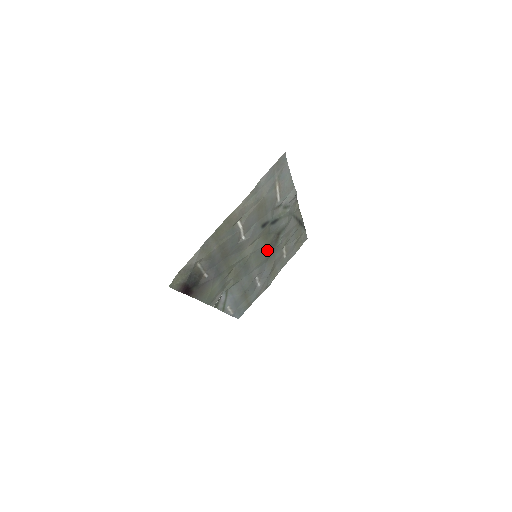
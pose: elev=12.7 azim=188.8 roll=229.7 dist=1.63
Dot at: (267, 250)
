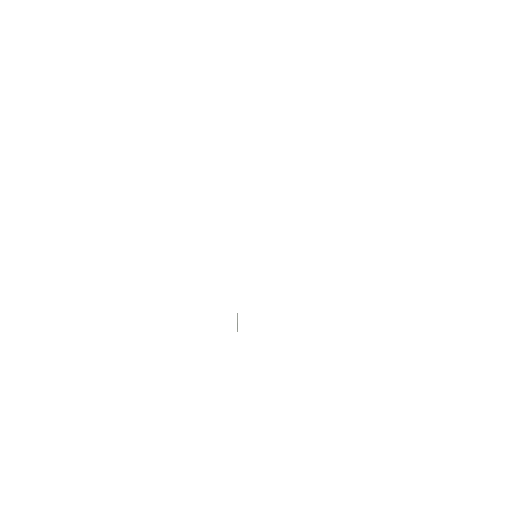
Dot at: occluded
